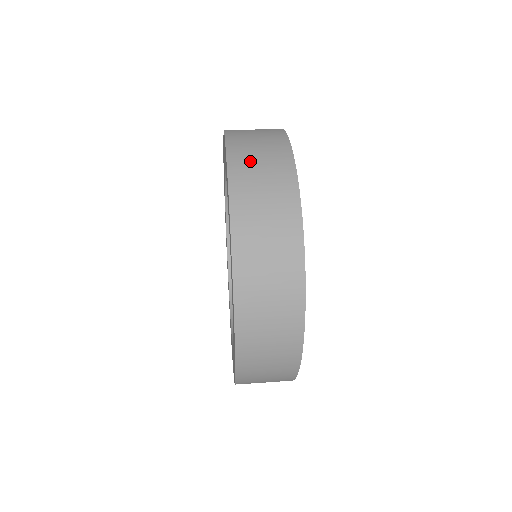
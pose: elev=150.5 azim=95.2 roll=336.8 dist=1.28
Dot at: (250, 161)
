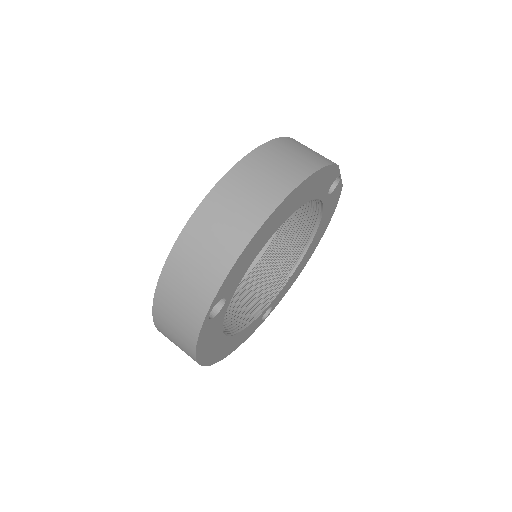
Dot at: (278, 155)
